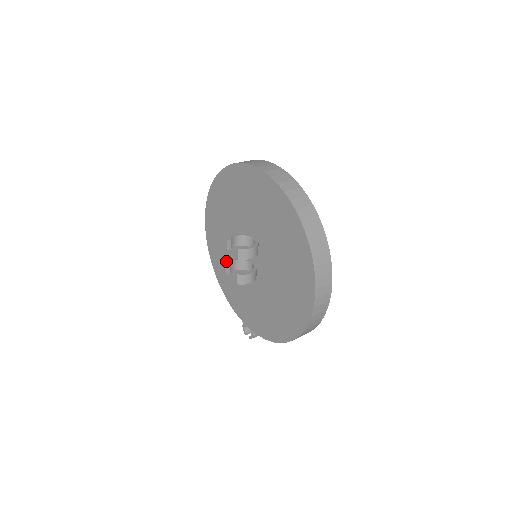
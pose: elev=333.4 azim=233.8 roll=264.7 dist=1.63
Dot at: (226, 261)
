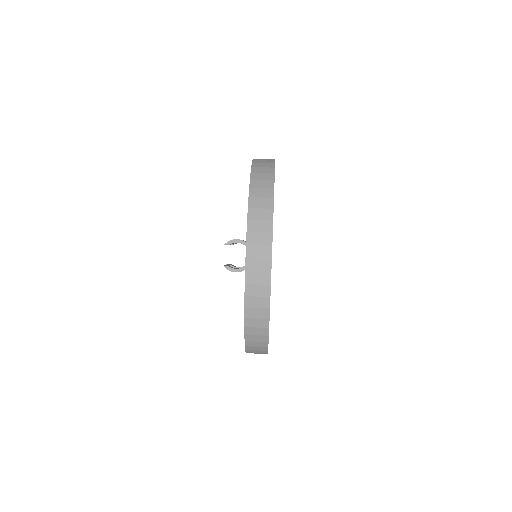
Dot at: occluded
